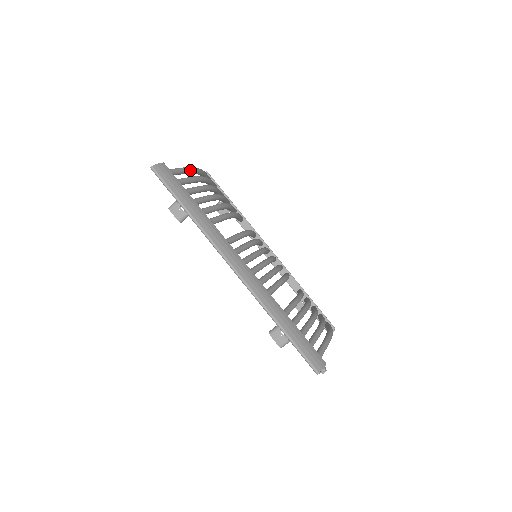
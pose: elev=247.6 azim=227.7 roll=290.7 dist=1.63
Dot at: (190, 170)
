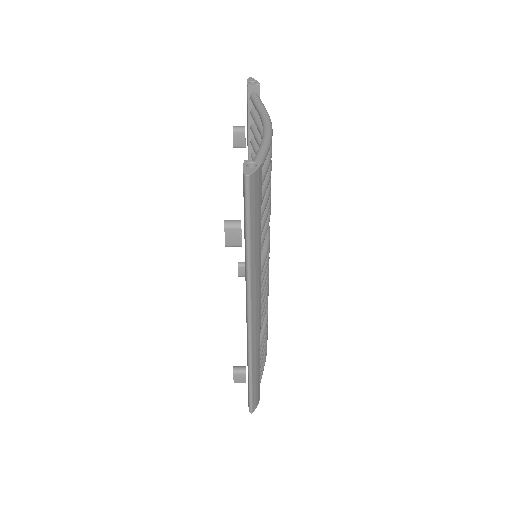
Dot at: (269, 146)
